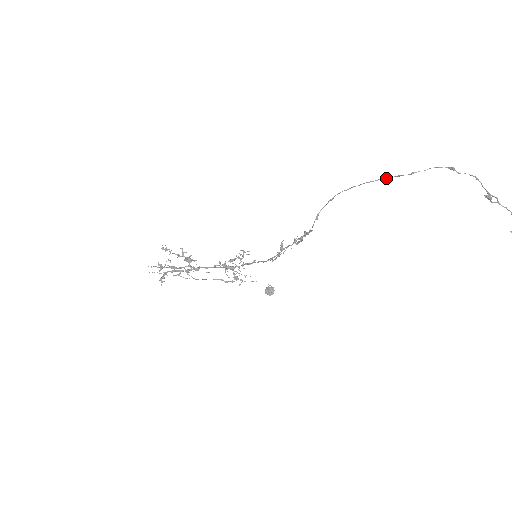
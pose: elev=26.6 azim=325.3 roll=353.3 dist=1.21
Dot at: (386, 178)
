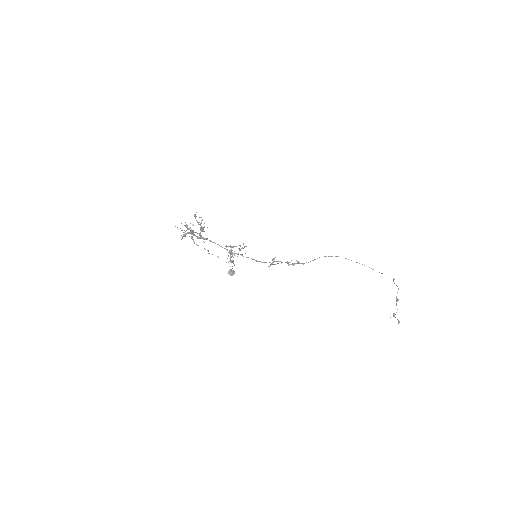
Dot at: occluded
